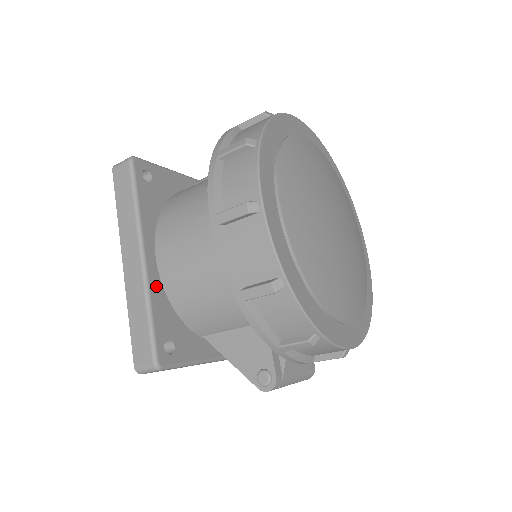
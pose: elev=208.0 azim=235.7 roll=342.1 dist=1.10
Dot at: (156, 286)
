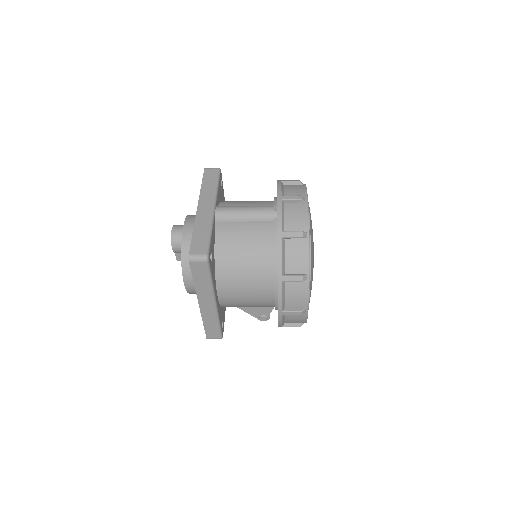
Dot at: (219, 308)
